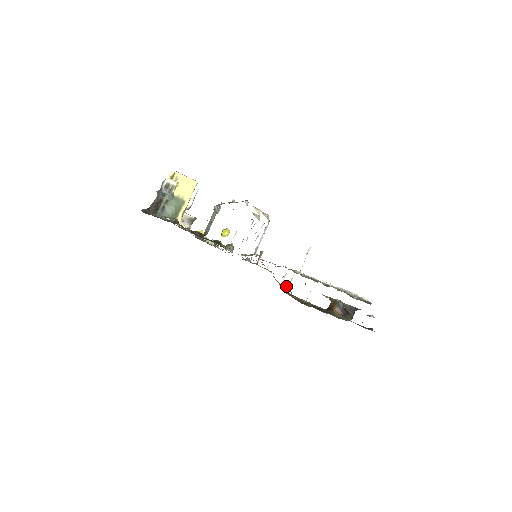
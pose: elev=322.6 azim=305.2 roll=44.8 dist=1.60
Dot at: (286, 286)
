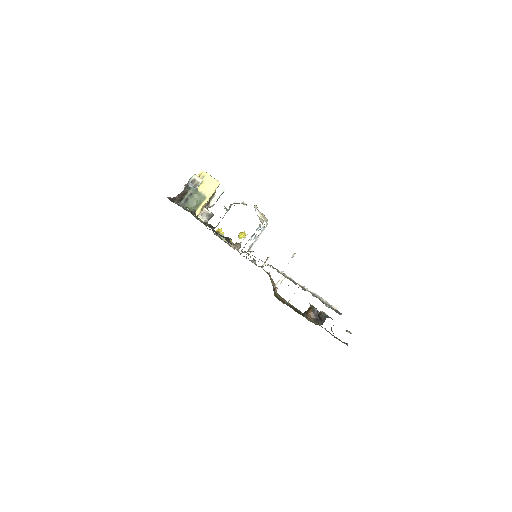
Dot at: occluded
